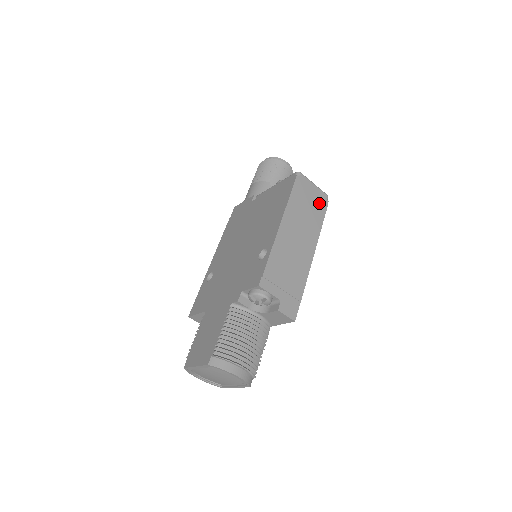
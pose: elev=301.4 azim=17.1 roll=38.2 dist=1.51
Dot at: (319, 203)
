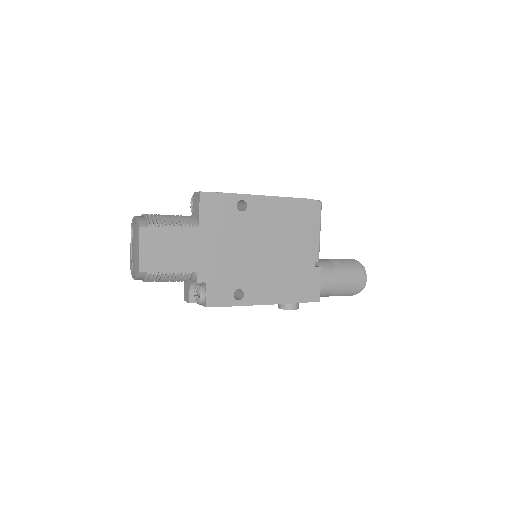
Dot at: occluded
